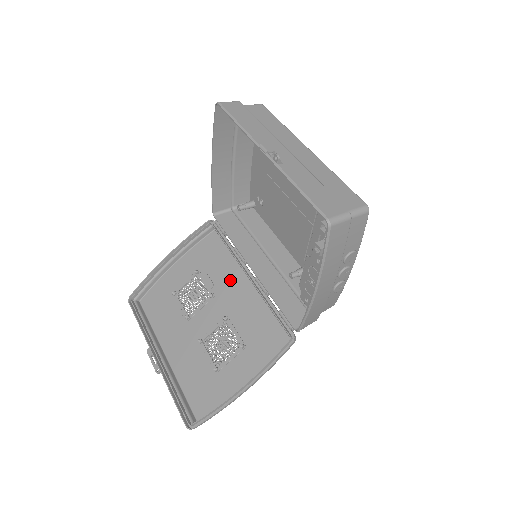
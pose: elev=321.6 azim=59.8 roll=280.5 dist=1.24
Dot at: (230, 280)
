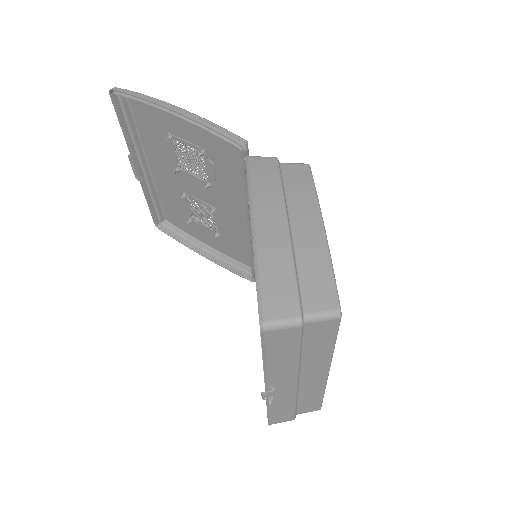
Dot at: (234, 196)
